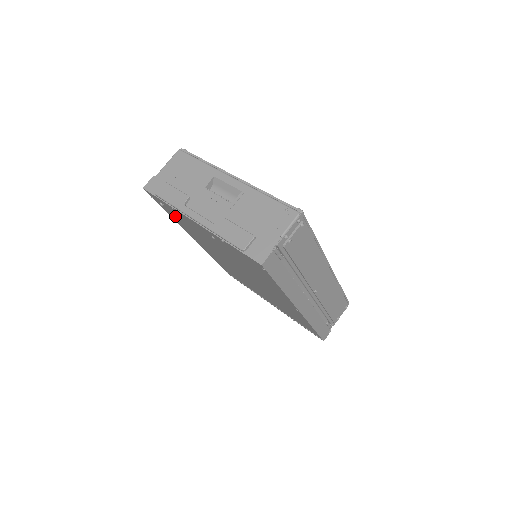
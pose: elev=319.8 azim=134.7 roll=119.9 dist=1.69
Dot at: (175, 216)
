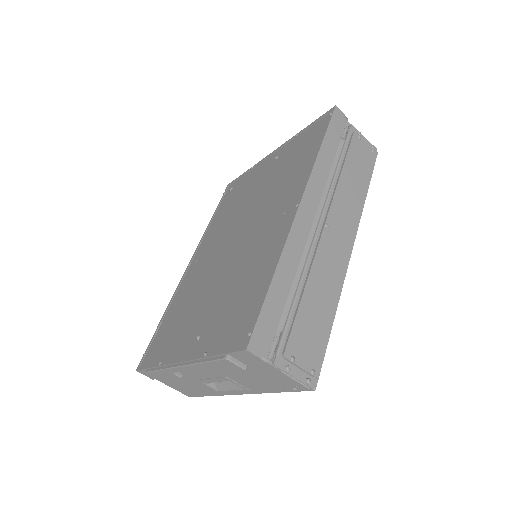
Dot at: (224, 205)
